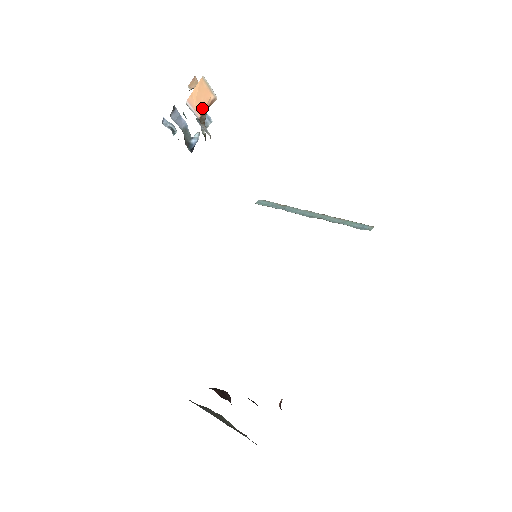
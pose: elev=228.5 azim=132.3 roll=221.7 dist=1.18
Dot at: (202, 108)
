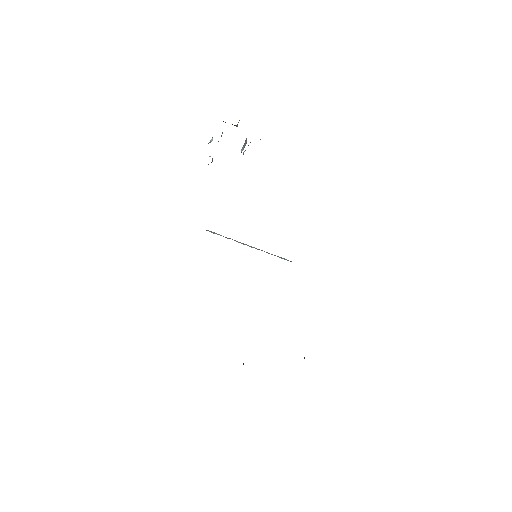
Dot at: occluded
